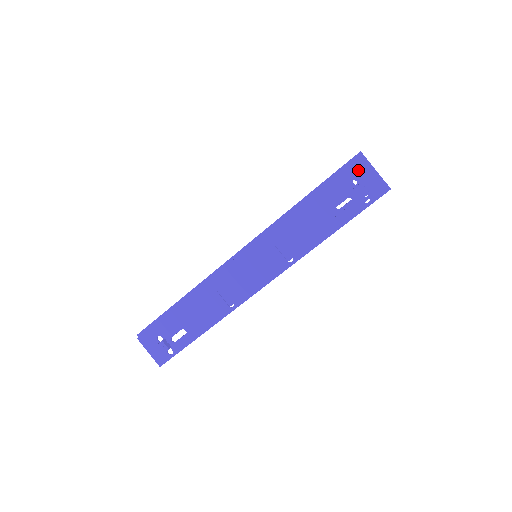
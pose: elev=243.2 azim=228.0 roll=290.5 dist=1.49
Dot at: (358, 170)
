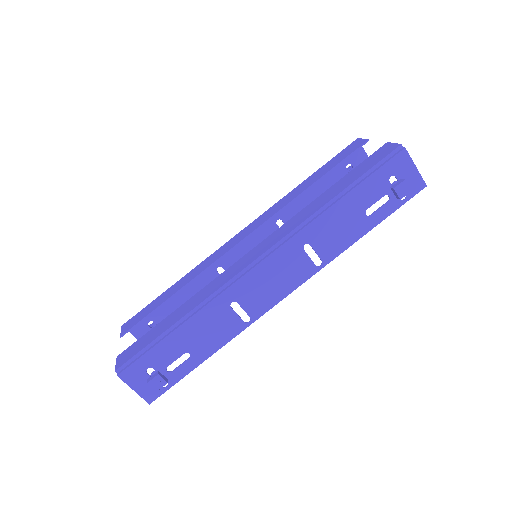
Dot at: (399, 165)
